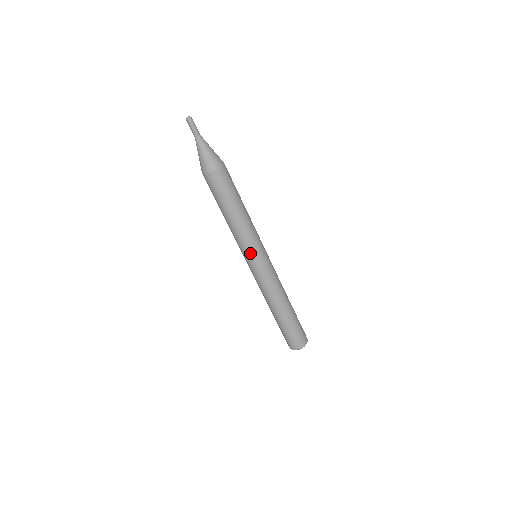
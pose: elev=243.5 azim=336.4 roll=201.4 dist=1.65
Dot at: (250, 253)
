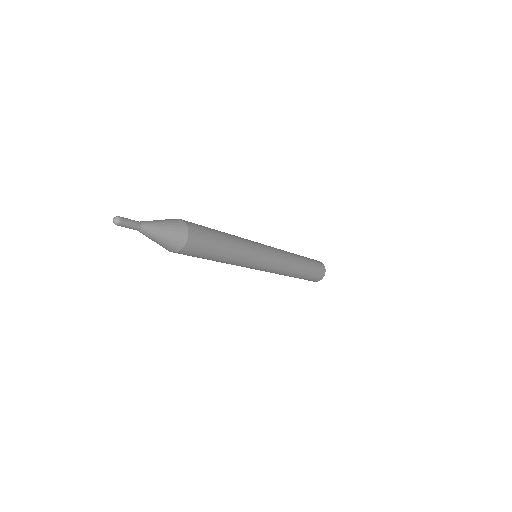
Dot at: occluded
